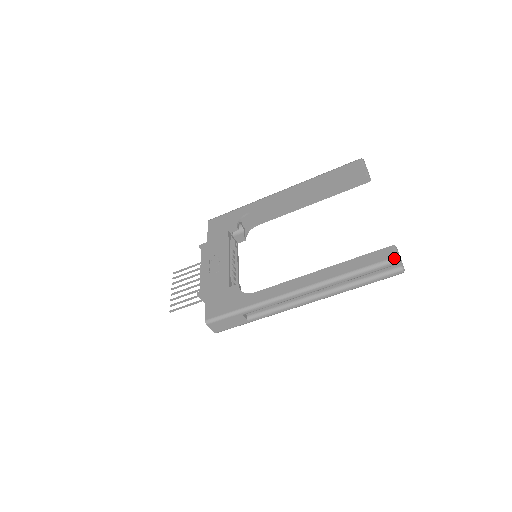
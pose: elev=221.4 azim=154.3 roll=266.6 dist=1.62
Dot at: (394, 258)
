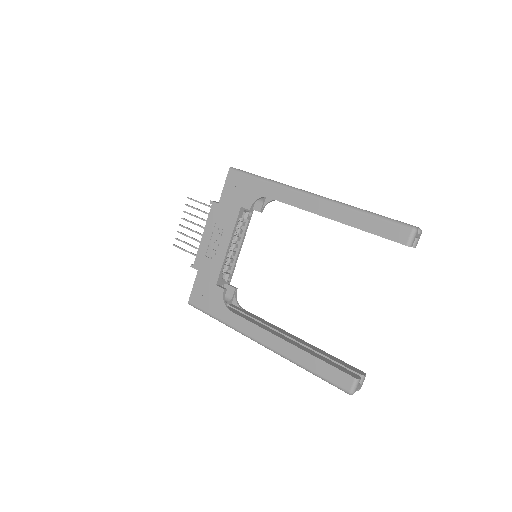
Dot at: (347, 392)
